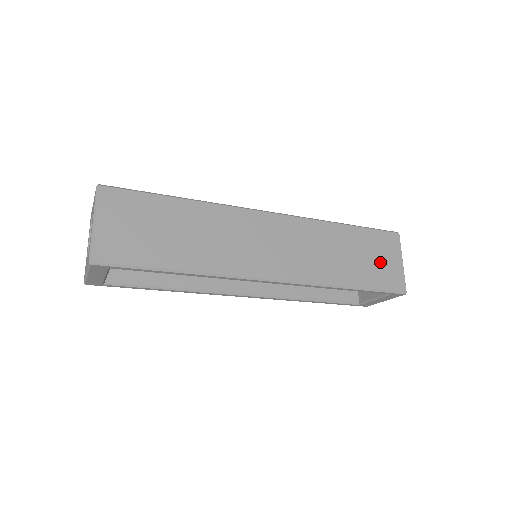
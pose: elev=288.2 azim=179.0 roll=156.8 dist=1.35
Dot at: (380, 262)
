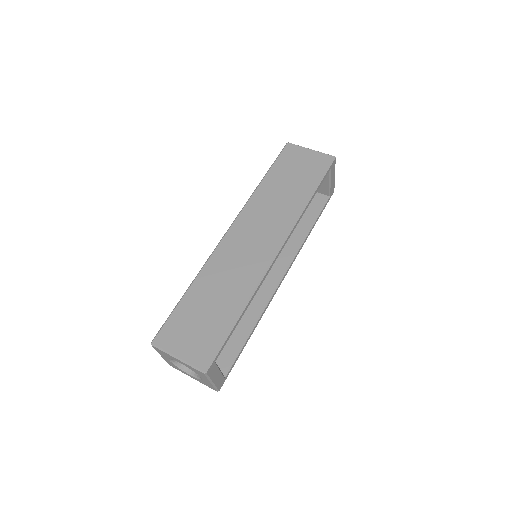
Dot at: (303, 166)
